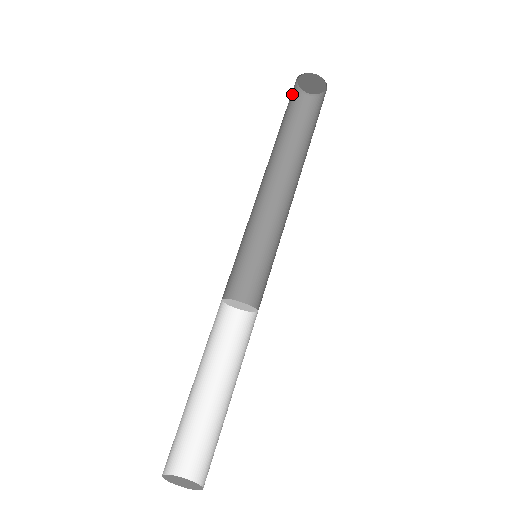
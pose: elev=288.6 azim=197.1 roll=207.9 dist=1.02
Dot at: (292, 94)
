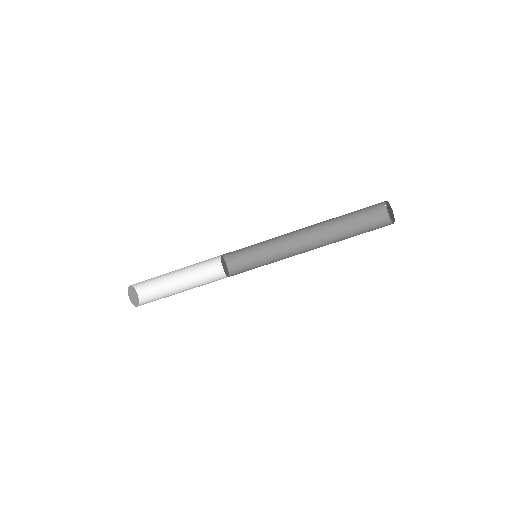
Dot at: (376, 204)
